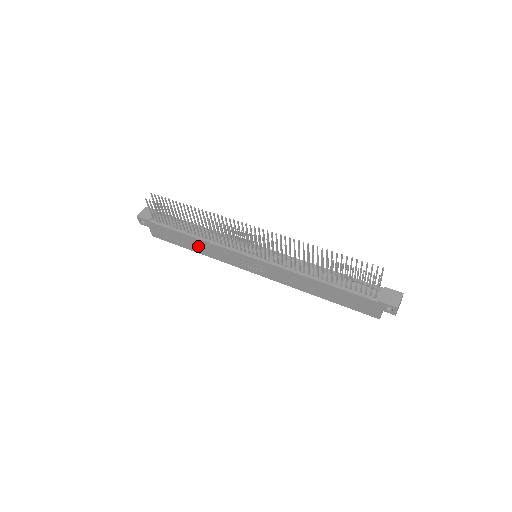
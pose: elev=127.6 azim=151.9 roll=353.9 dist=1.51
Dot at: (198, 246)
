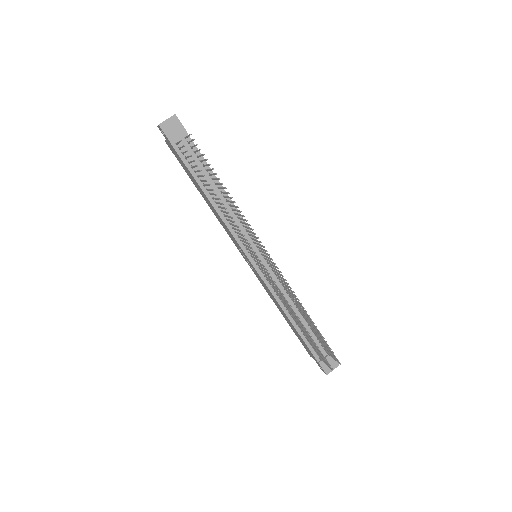
Dot at: (208, 202)
